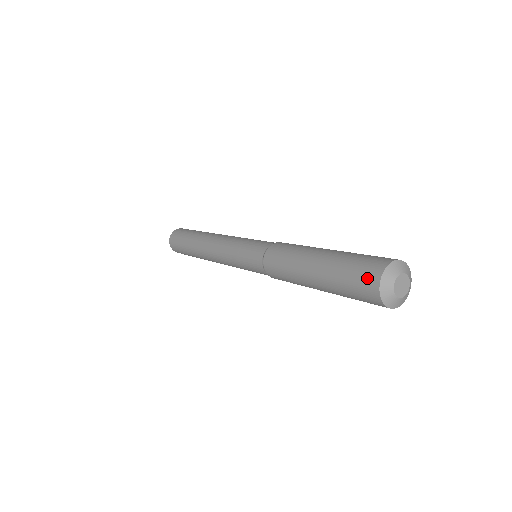
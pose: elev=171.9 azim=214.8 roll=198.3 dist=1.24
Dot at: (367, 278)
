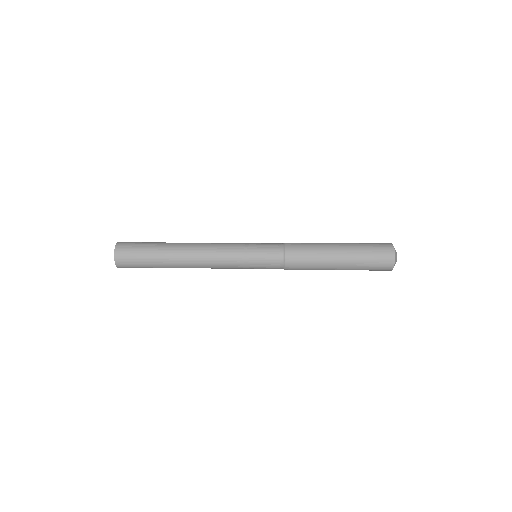
Dot at: (386, 250)
